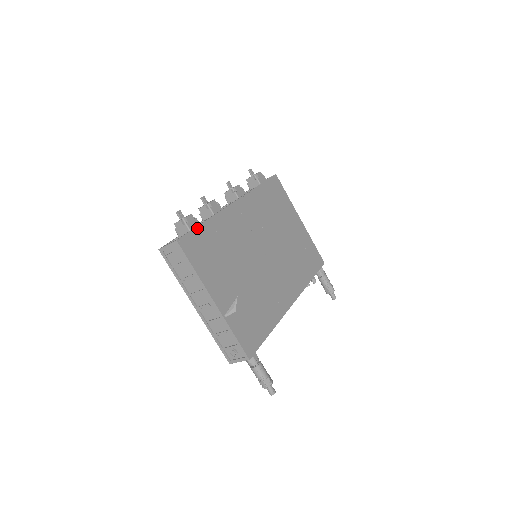
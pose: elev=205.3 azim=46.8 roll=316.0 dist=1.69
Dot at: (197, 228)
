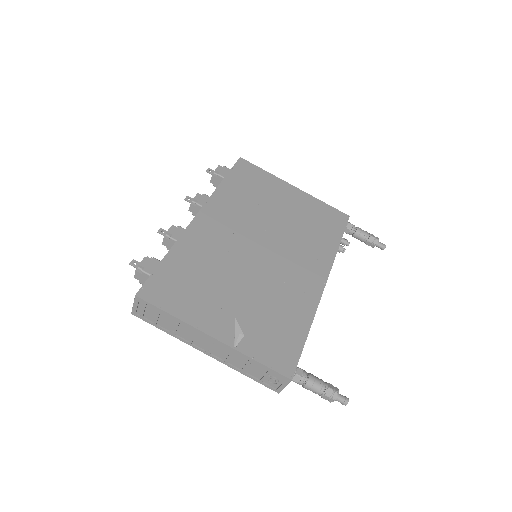
Dot at: (158, 268)
